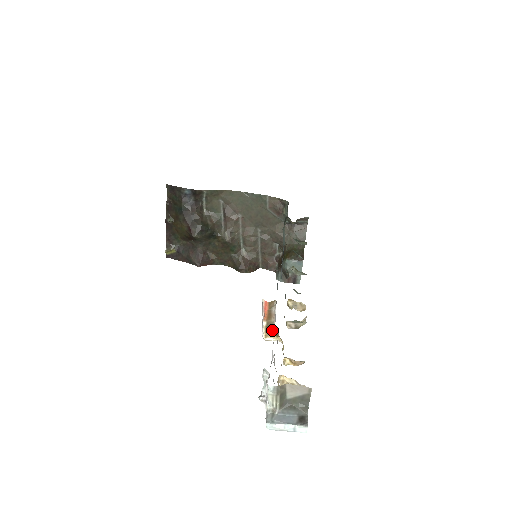
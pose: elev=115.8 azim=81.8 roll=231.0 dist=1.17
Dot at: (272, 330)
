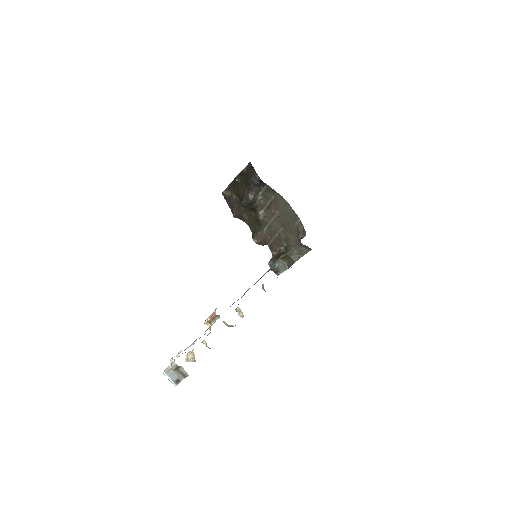
Dot at: (211, 323)
